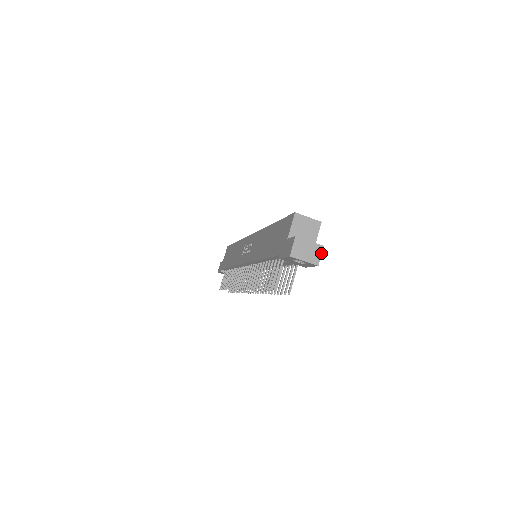
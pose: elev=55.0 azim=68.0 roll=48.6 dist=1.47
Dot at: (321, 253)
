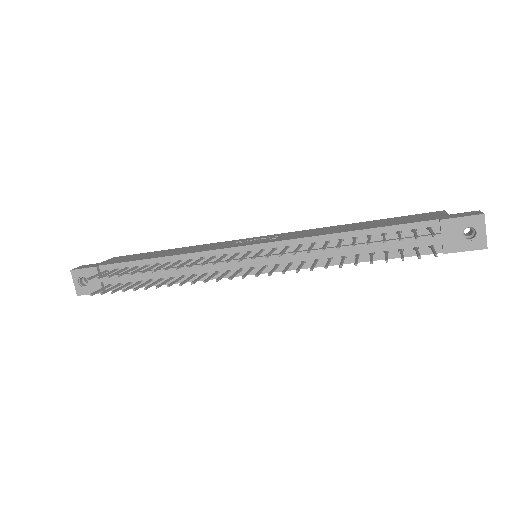
Dot at: occluded
